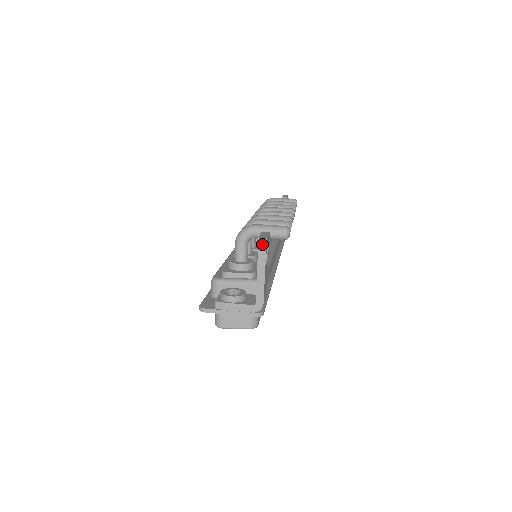
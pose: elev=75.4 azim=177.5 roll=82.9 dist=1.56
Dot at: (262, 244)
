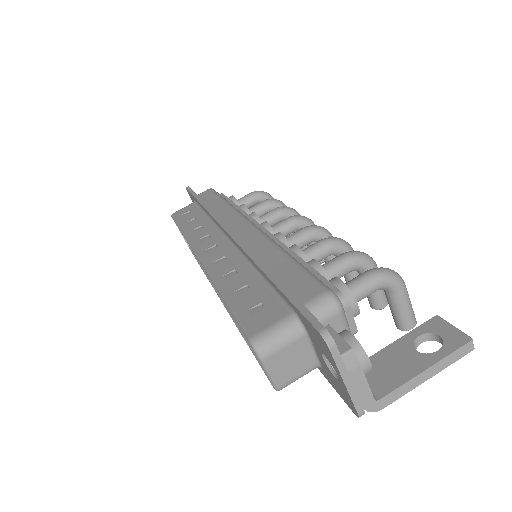
Dot at: (466, 349)
